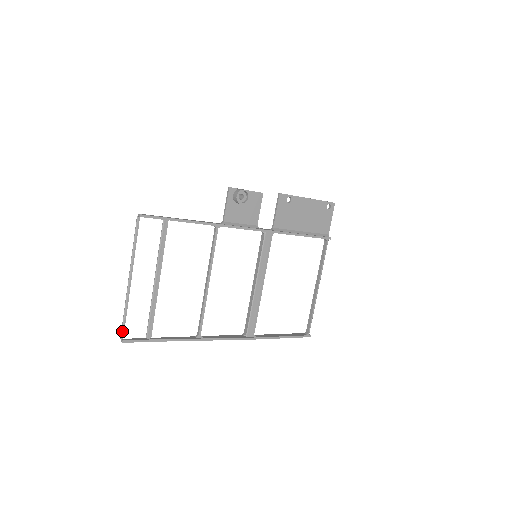
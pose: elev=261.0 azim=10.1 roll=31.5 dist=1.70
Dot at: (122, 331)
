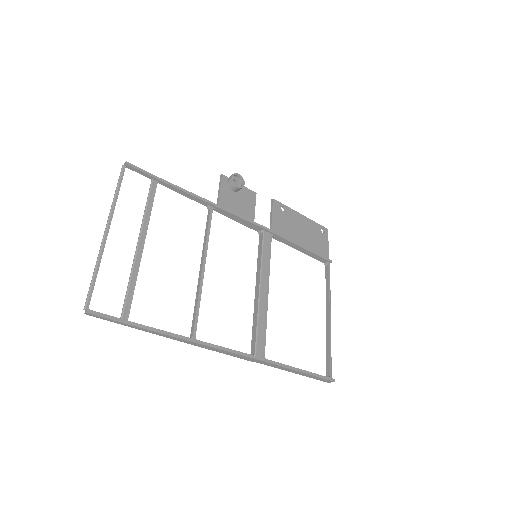
Dot at: (88, 298)
